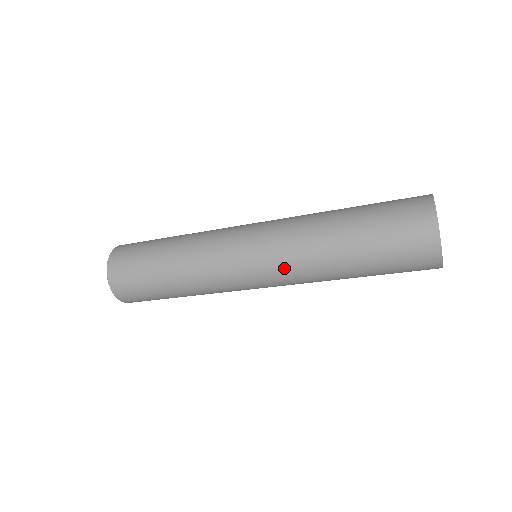
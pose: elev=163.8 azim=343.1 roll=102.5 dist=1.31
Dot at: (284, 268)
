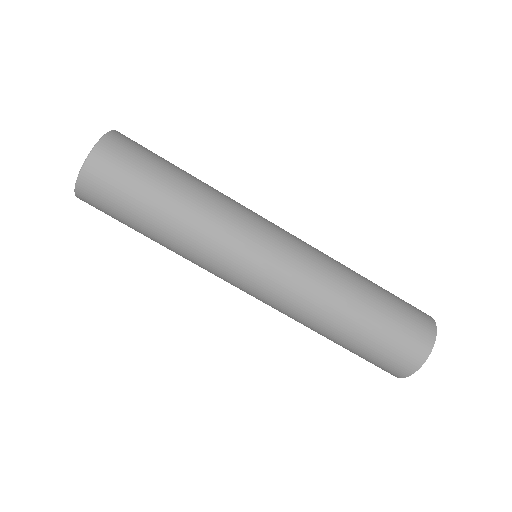
Dot at: (303, 270)
